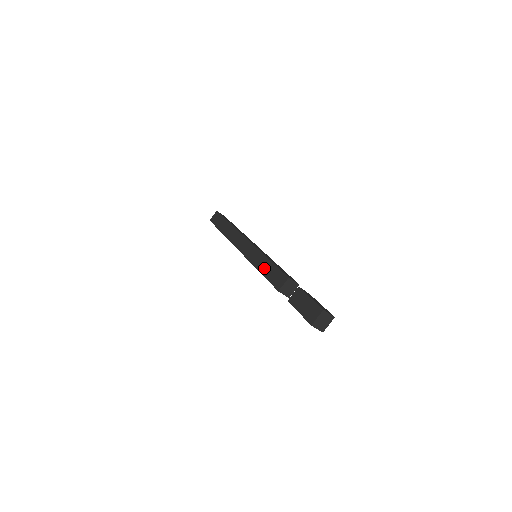
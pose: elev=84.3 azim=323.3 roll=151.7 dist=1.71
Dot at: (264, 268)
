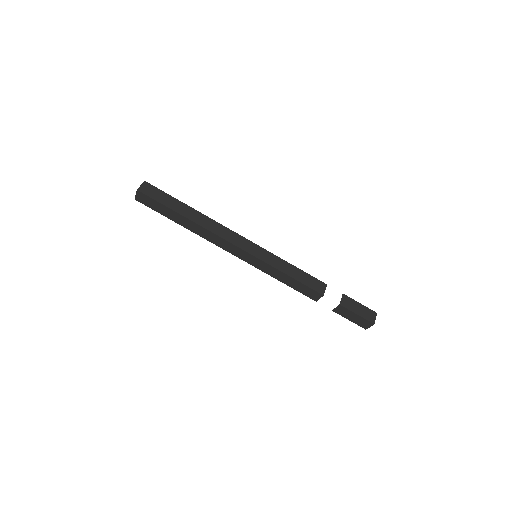
Dot at: (285, 281)
